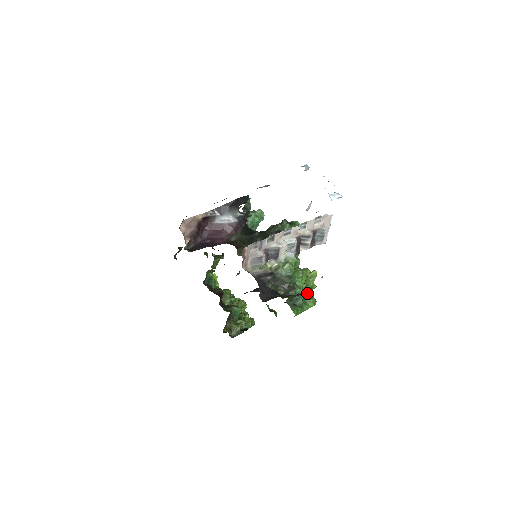
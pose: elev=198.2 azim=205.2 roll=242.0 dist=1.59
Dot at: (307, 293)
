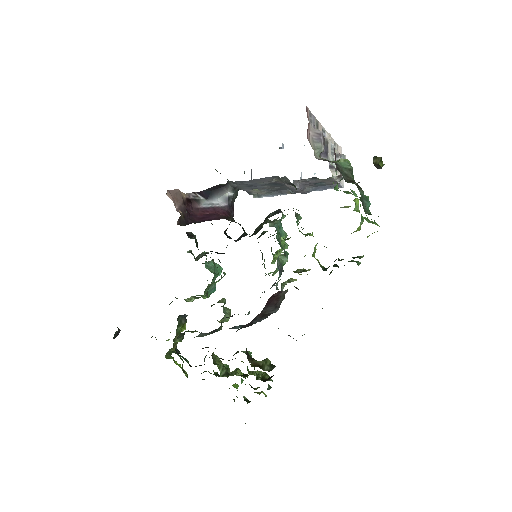
Dot at: occluded
